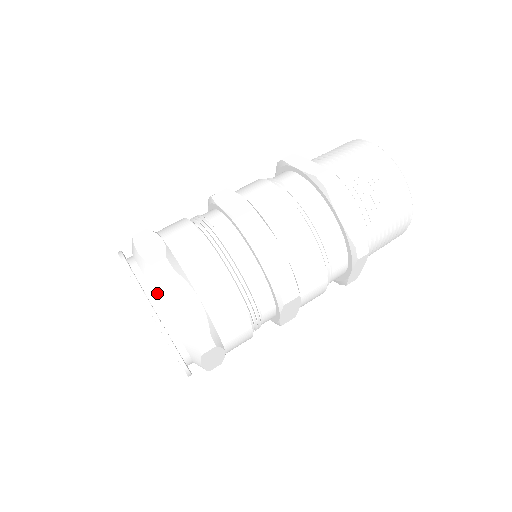
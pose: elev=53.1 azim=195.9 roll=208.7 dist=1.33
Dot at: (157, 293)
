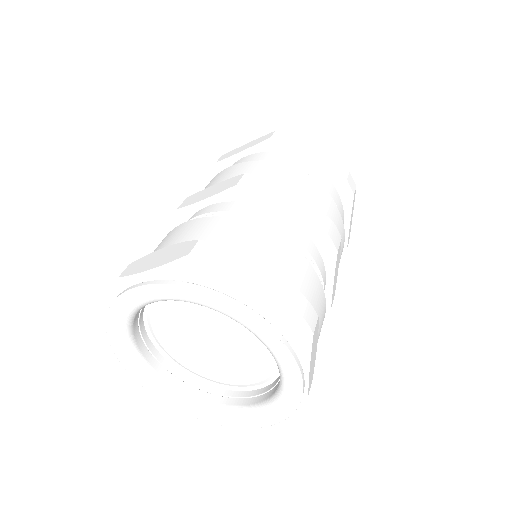
Dot at: (296, 350)
